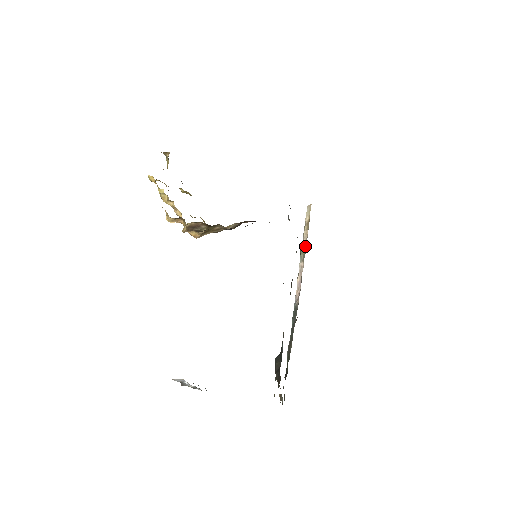
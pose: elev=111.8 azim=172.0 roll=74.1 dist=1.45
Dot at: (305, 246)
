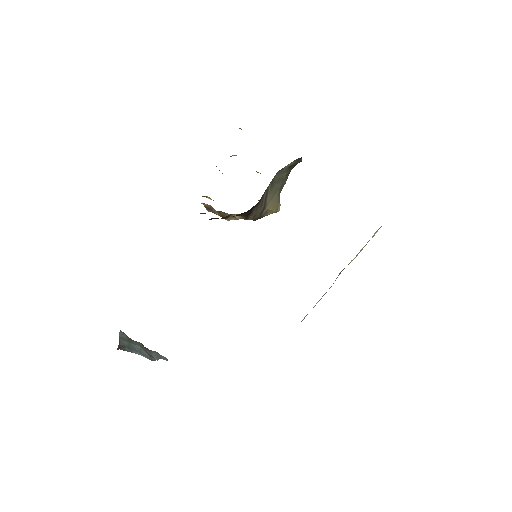
Dot at: occluded
